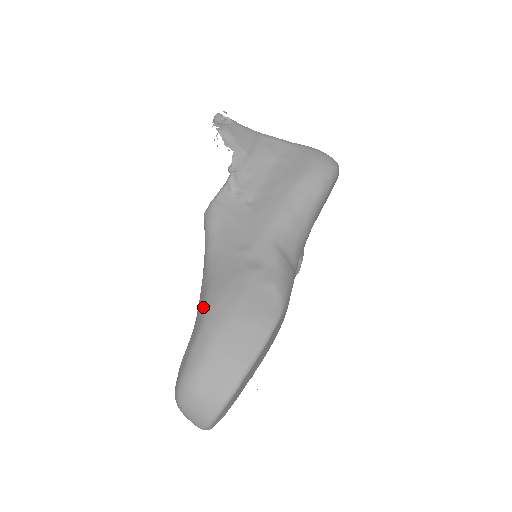
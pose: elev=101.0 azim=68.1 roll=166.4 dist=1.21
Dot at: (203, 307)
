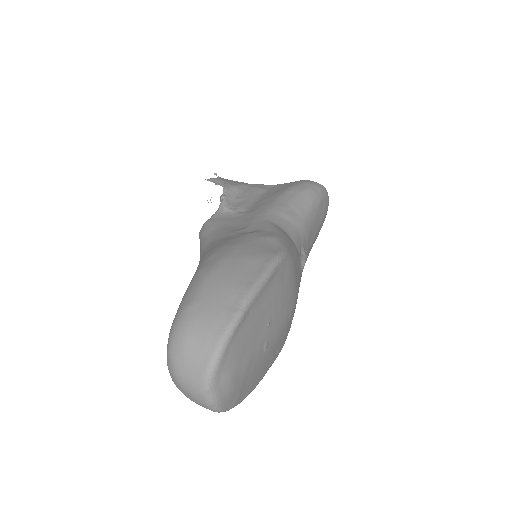
Dot at: (197, 267)
